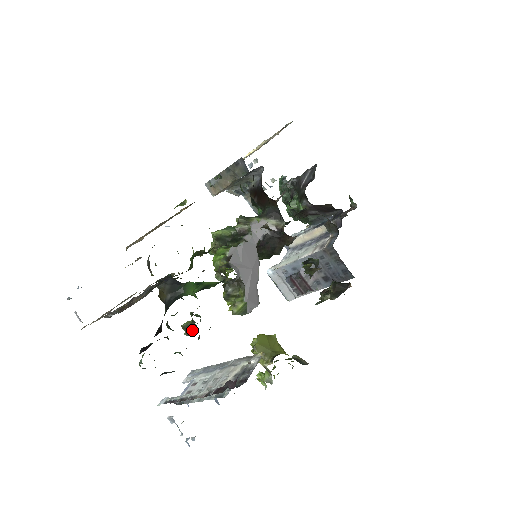
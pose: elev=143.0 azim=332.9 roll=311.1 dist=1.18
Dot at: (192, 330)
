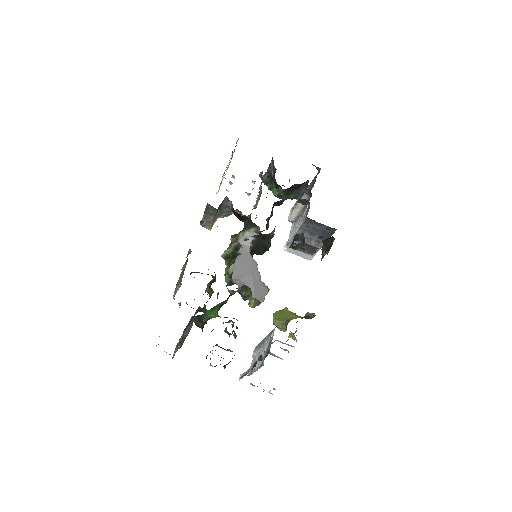
Dot at: (228, 333)
